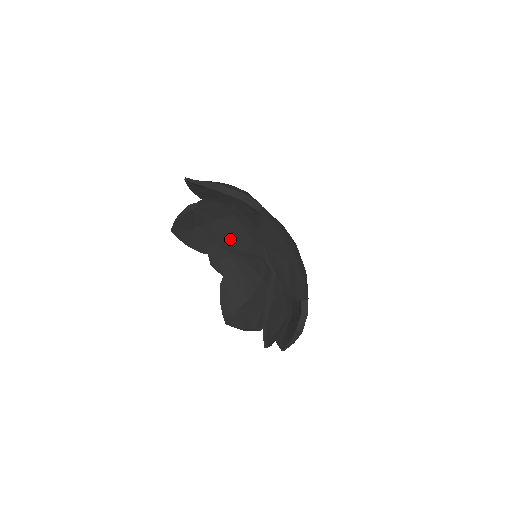
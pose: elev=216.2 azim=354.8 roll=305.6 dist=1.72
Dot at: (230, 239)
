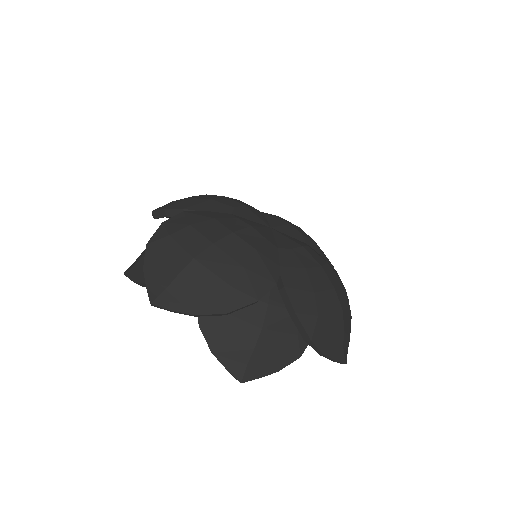
Dot at: occluded
